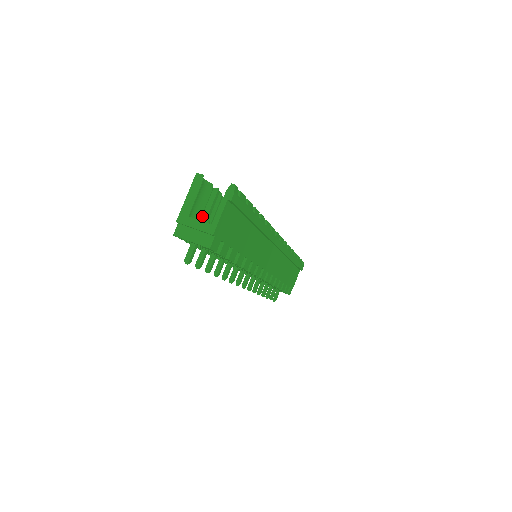
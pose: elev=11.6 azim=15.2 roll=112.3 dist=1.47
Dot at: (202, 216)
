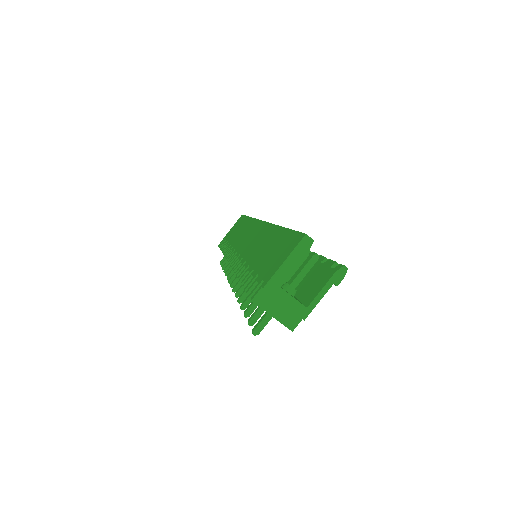
Dot at: (290, 284)
